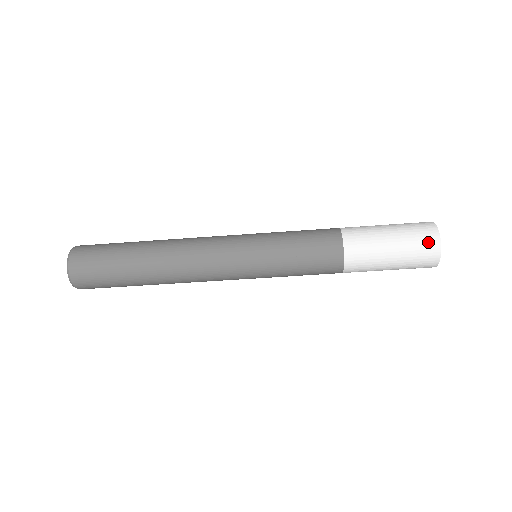
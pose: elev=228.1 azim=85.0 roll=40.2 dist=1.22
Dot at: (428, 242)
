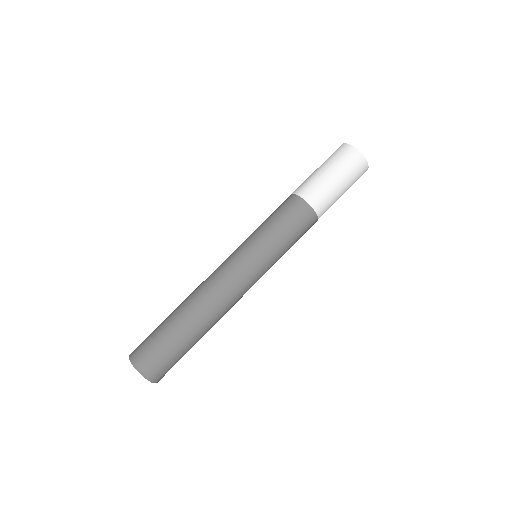
Dot at: occluded
